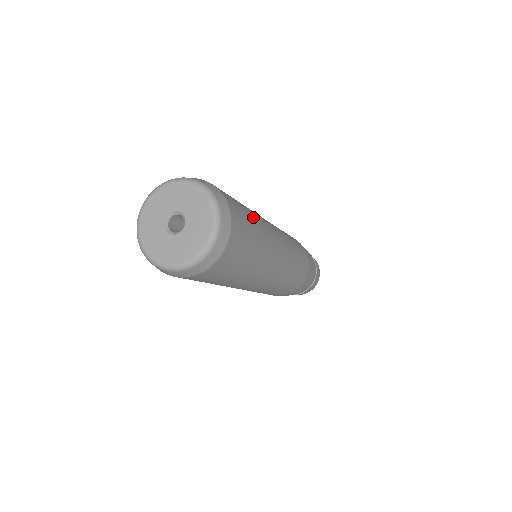
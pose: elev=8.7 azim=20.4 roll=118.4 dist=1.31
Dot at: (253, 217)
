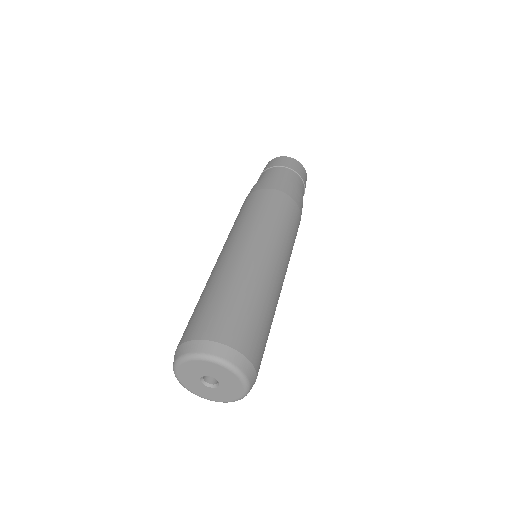
Dot at: (250, 300)
